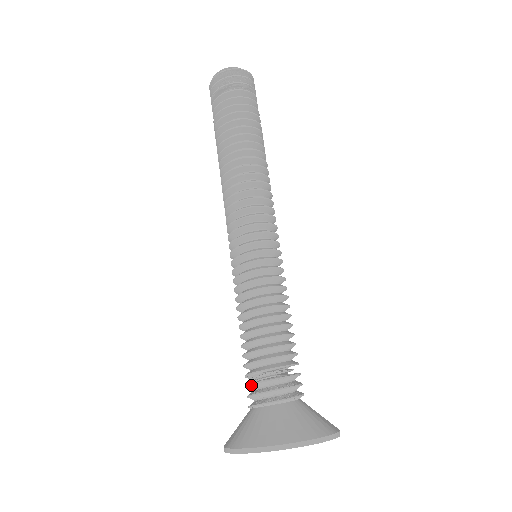
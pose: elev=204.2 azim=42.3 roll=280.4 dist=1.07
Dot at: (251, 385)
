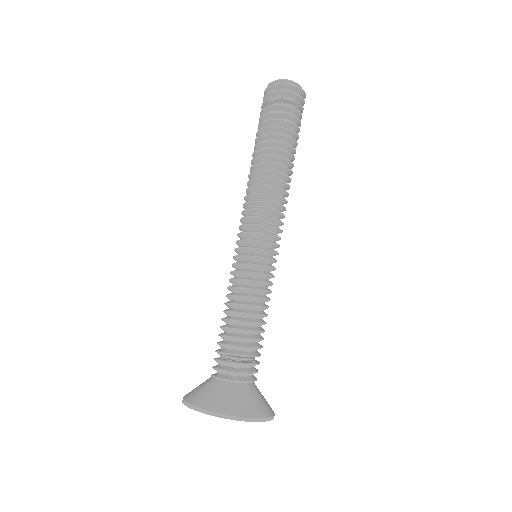
Dot at: (235, 364)
